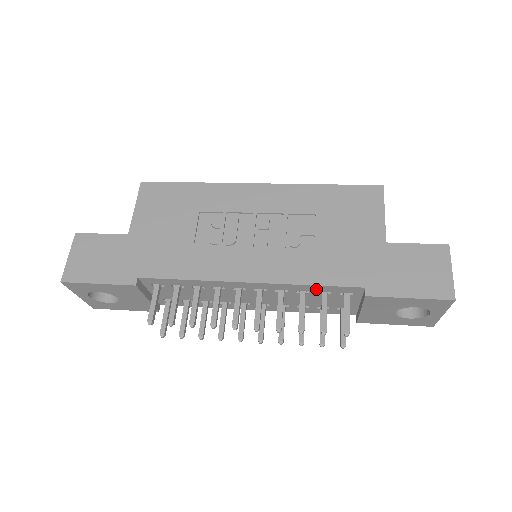
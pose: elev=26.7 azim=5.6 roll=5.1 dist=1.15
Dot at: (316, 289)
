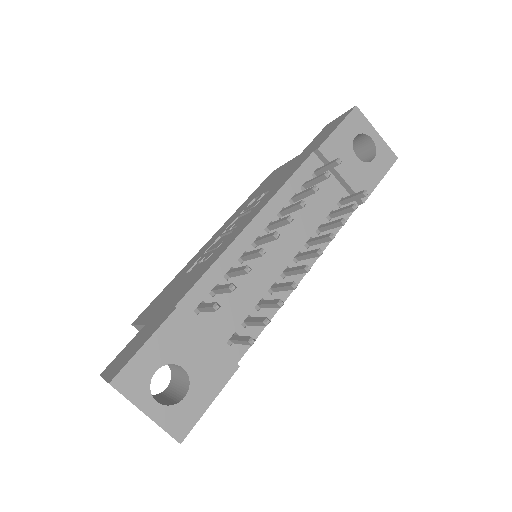
Dot at: (295, 185)
